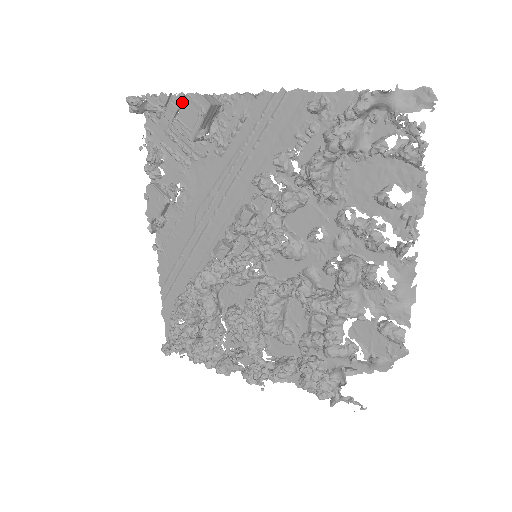
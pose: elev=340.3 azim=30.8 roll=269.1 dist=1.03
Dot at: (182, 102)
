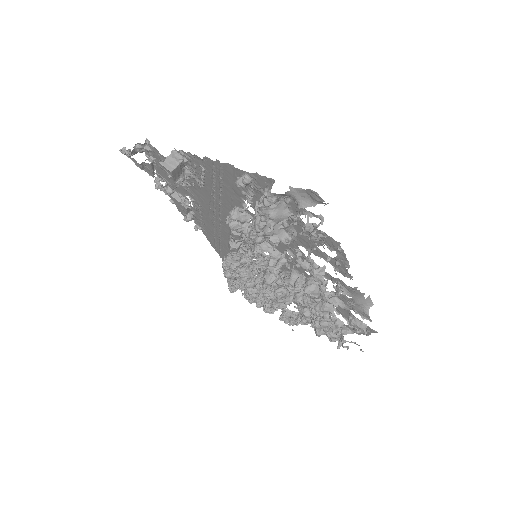
Dot at: (153, 165)
